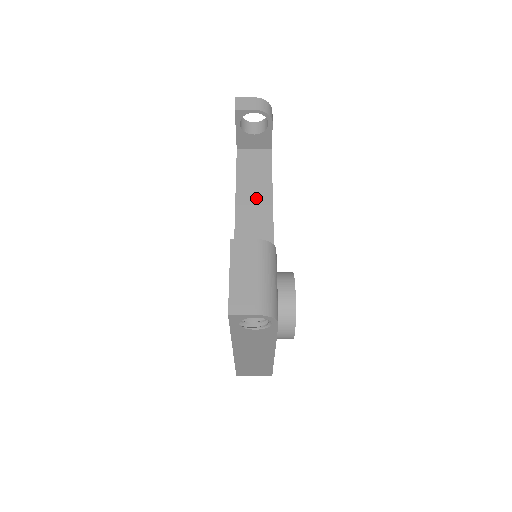
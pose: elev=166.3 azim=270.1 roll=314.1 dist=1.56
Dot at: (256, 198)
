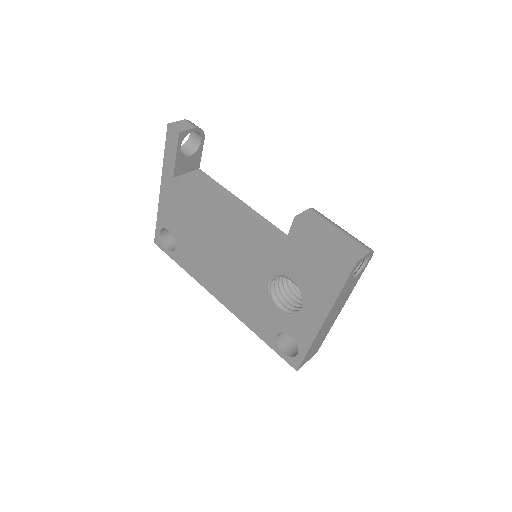
Dot at: (231, 205)
